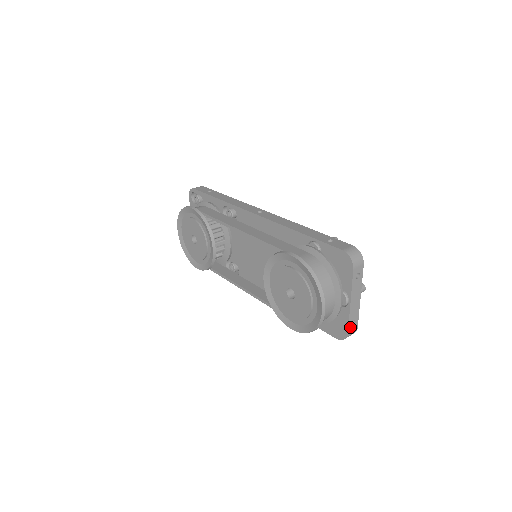
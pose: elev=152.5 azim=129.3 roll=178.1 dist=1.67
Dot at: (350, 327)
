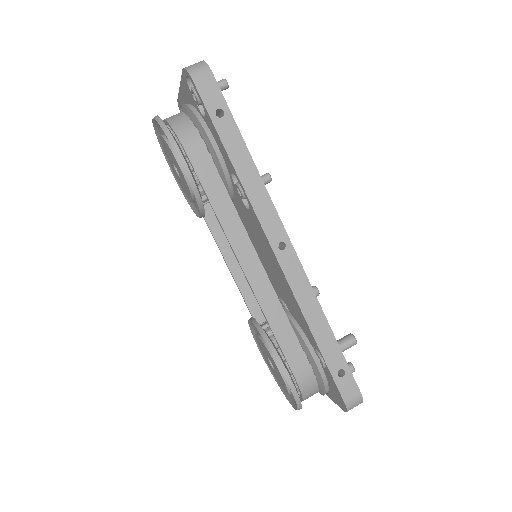
Dot at: occluded
